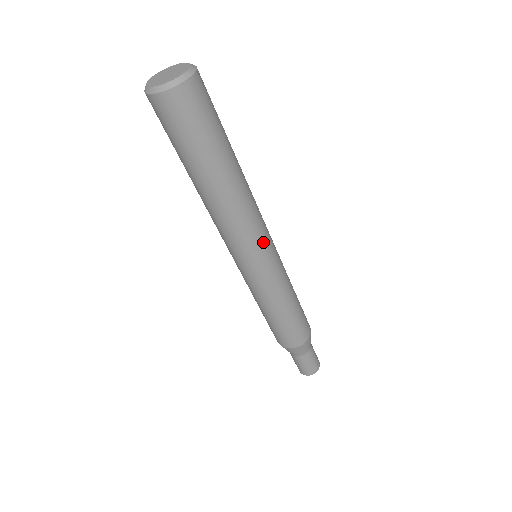
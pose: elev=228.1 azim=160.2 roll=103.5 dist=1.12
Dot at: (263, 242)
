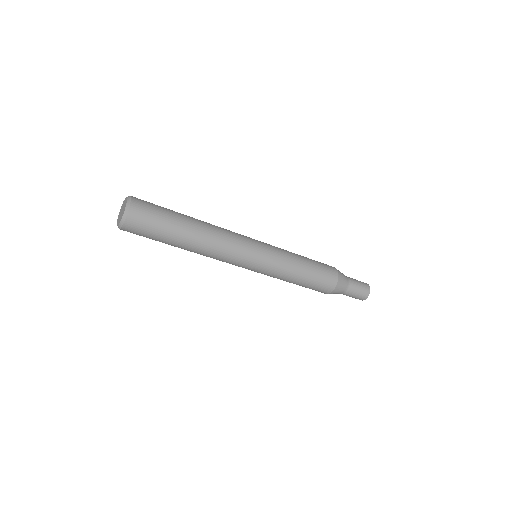
Dot at: (248, 242)
